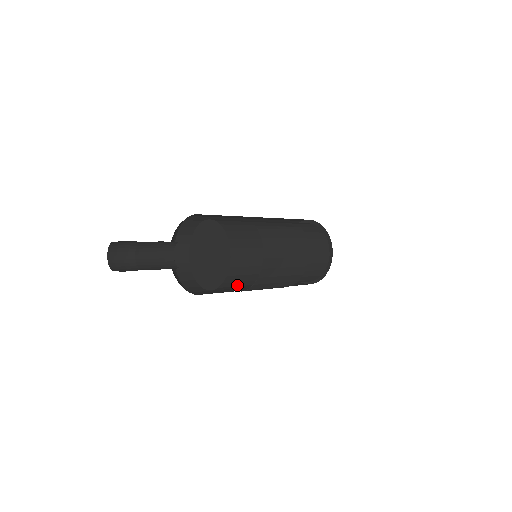
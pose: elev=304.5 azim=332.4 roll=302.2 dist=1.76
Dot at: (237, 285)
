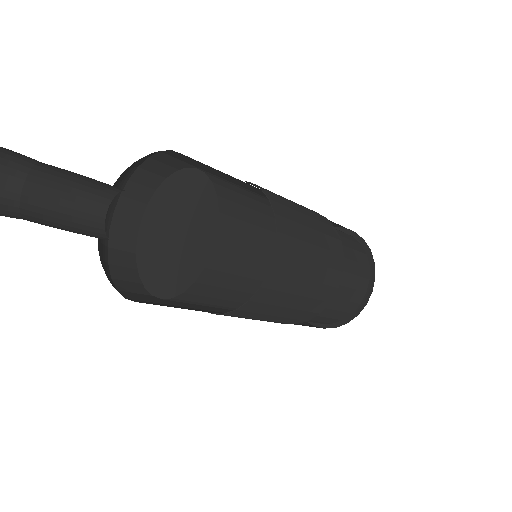
Dot at: (239, 272)
